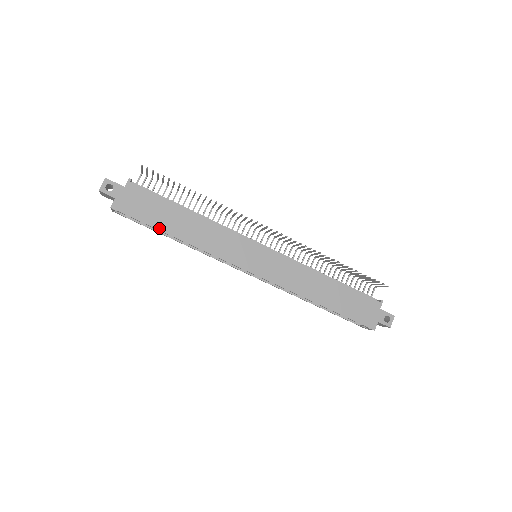
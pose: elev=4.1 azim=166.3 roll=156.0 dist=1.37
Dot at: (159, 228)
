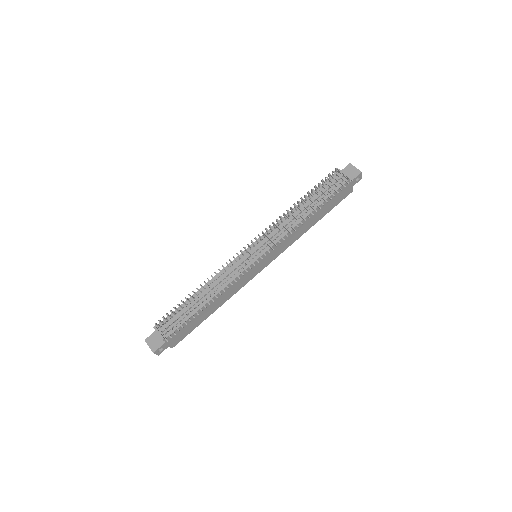
Dot at: (202, 321)
